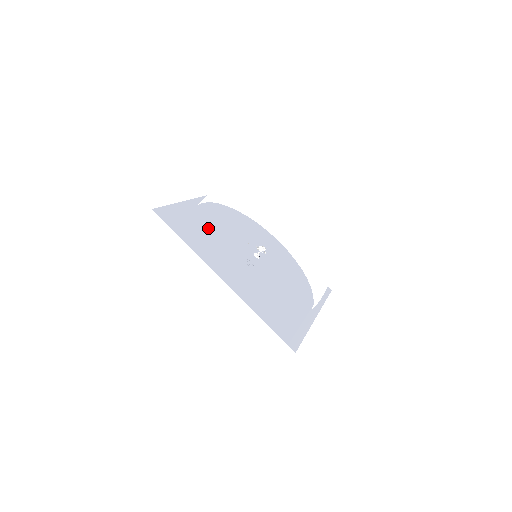
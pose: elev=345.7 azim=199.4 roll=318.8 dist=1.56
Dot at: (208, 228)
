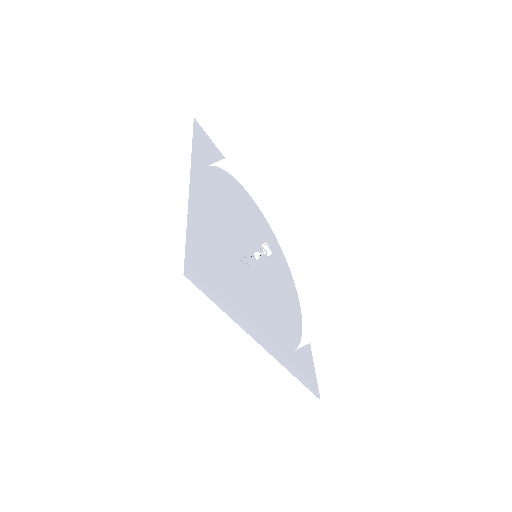
Dot at: (231, 190)
